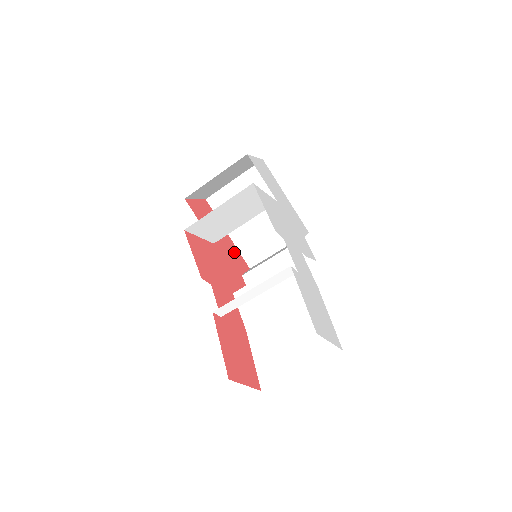
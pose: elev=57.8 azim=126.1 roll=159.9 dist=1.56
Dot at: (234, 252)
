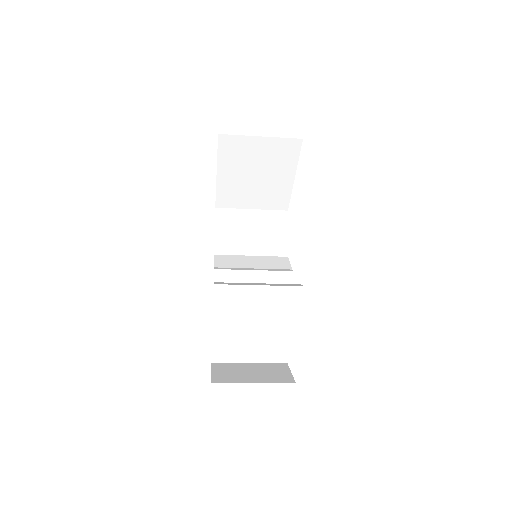
Dot at: occluded
